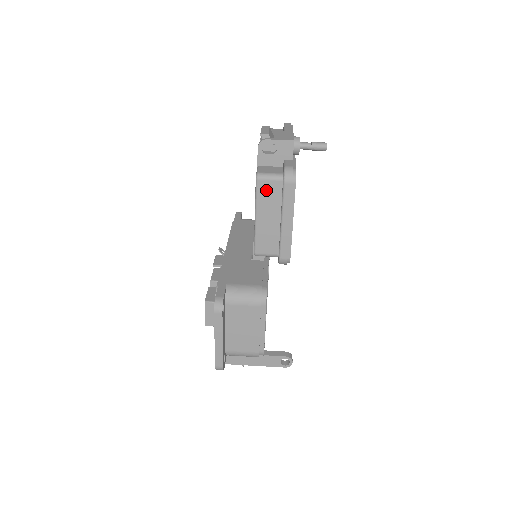
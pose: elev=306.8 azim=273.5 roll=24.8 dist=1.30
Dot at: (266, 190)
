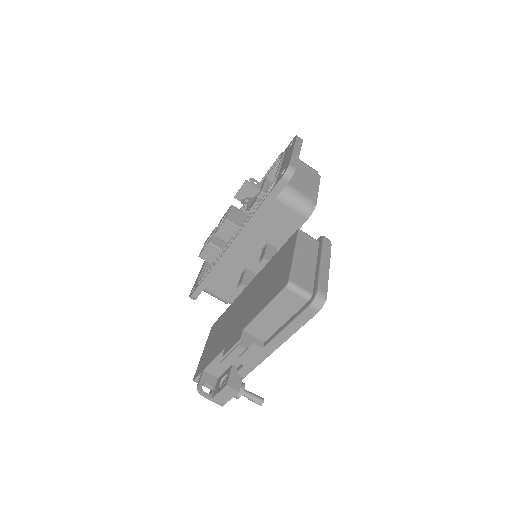
Dot at: occluded
